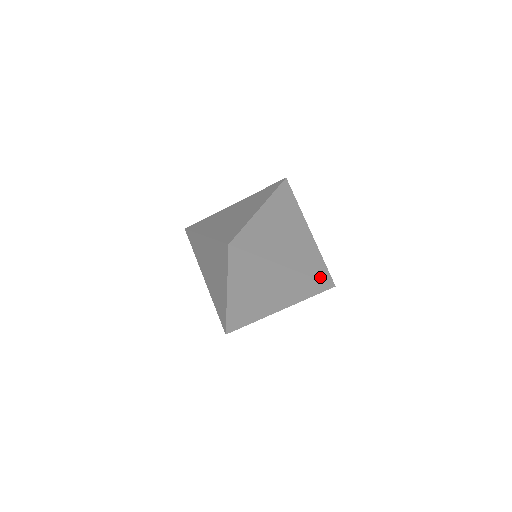
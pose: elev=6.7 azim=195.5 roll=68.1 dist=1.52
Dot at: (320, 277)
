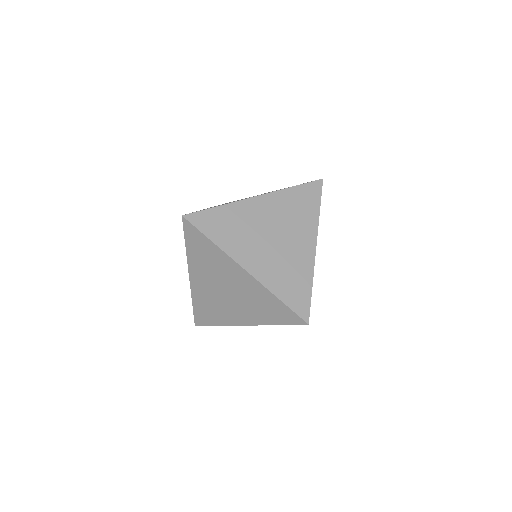
Dot at: (291, 303)
